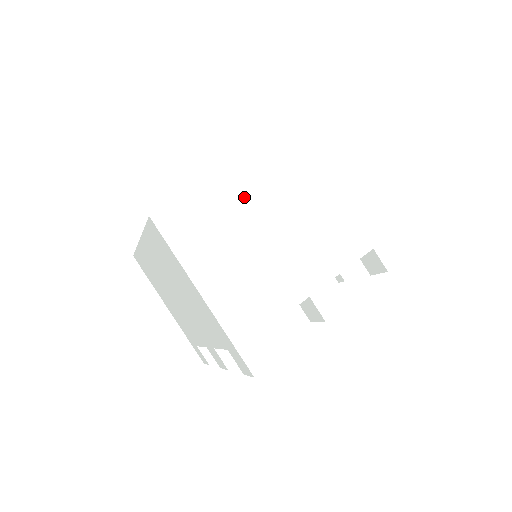
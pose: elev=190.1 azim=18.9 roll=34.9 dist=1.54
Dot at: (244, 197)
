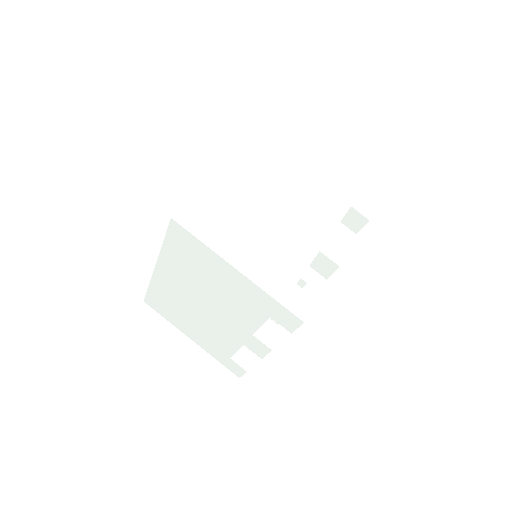
Dot at: (239, 190)
